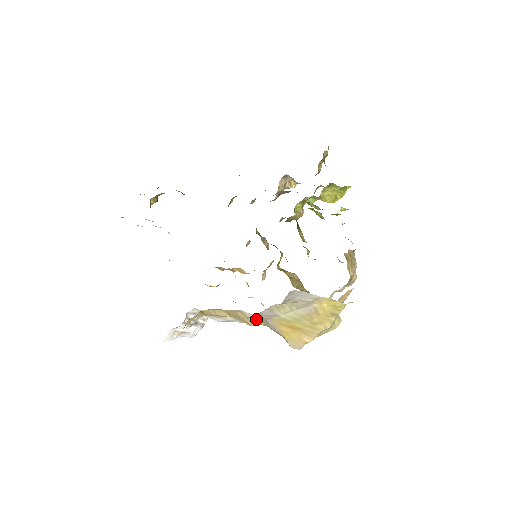
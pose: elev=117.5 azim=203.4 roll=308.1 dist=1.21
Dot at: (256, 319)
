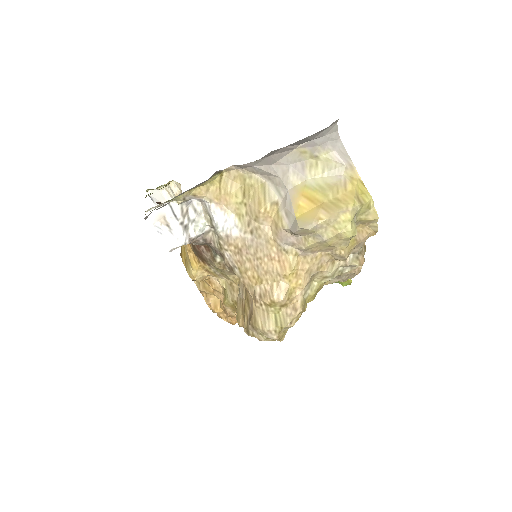
Dot at: (273, 196)
